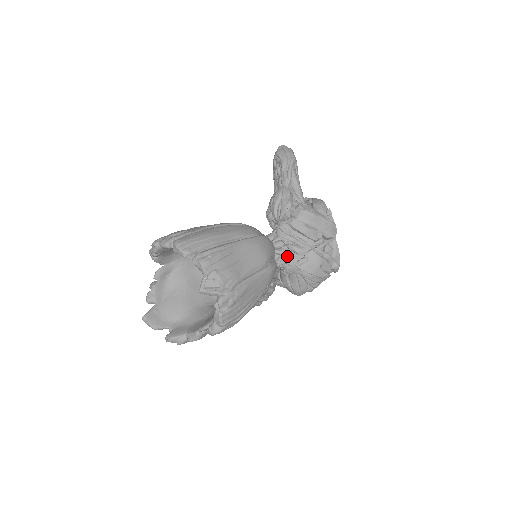
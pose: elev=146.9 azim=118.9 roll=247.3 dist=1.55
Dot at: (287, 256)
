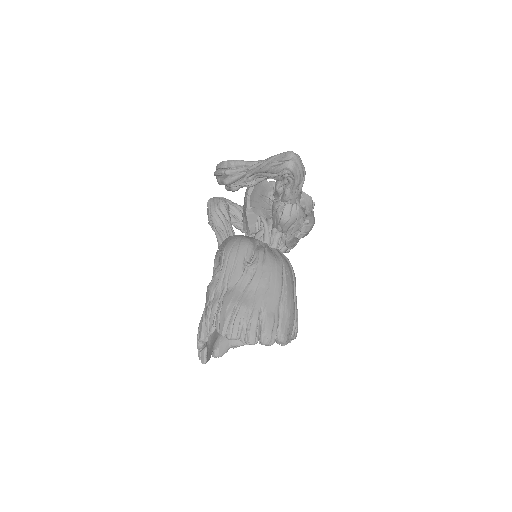
Dot at: occluded
